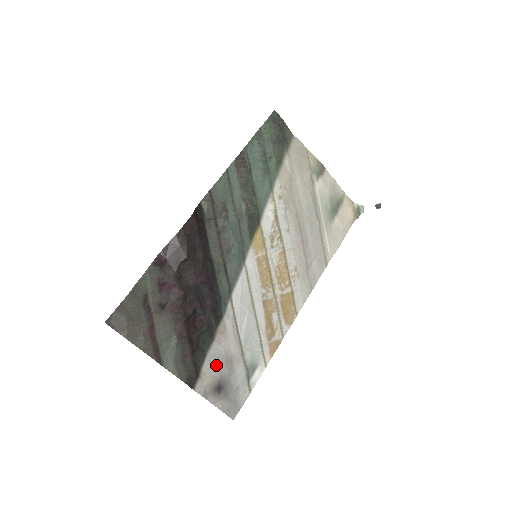
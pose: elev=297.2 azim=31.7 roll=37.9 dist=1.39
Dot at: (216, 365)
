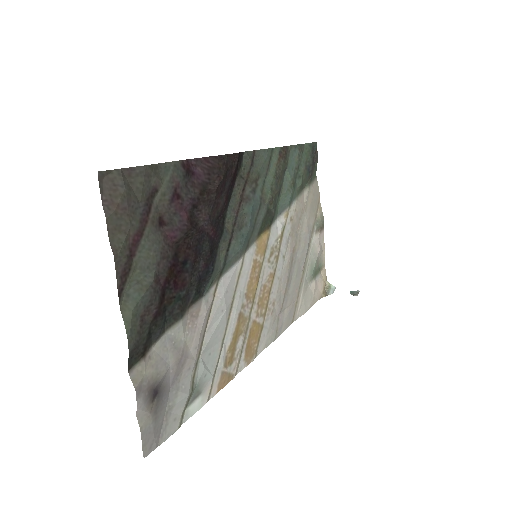
Dot at: (167, 356)
